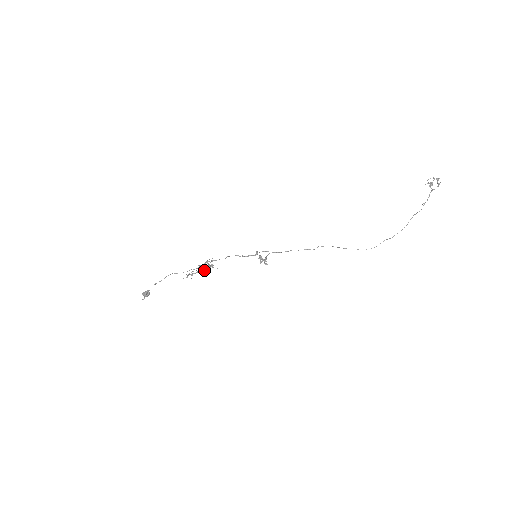
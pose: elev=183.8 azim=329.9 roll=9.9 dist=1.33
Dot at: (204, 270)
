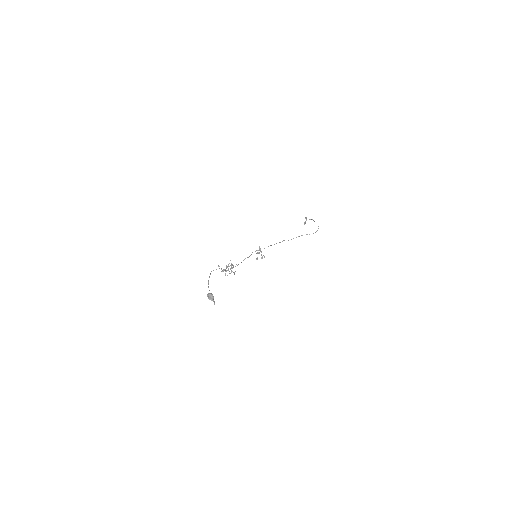
Dot at: (229, 266)
